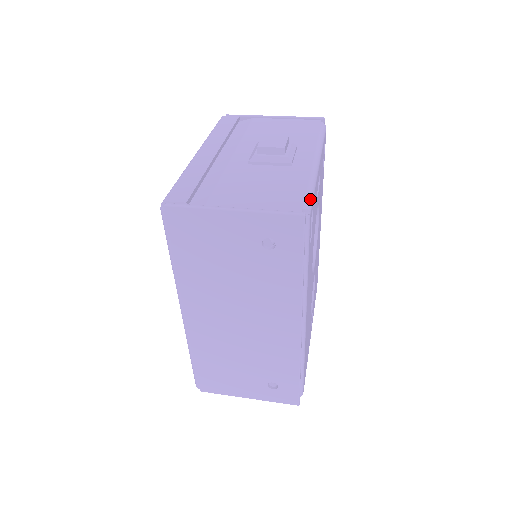
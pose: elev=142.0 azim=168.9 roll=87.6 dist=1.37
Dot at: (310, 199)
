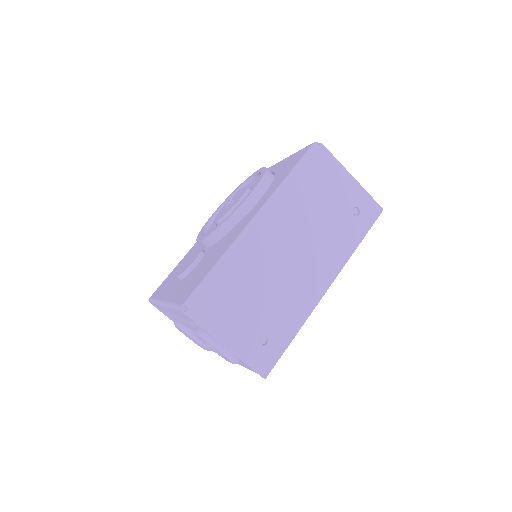
Dot at: occluded
